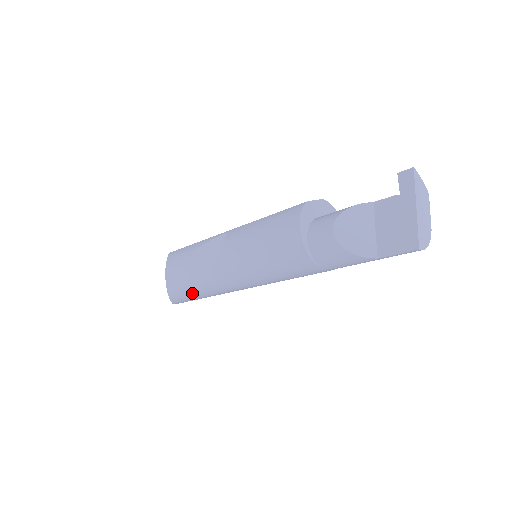
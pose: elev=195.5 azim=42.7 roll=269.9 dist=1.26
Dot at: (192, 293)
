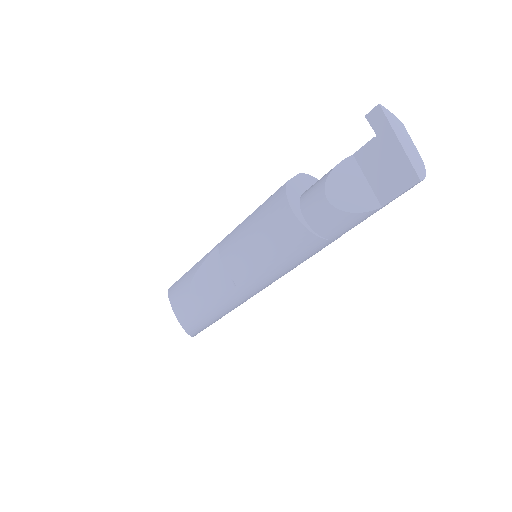
Dot at: (208, 319)
